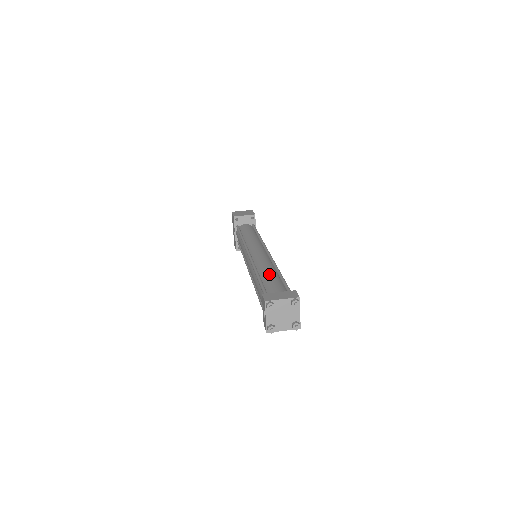
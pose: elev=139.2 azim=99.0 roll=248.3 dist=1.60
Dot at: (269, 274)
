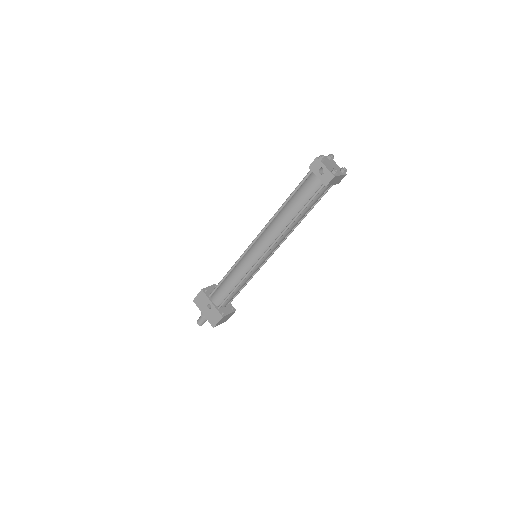
Dot at: occluded
